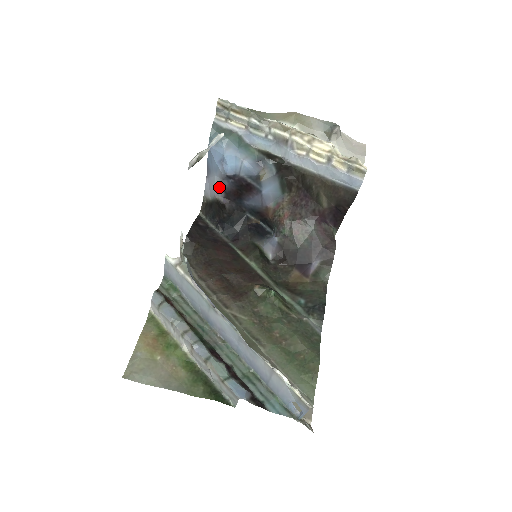
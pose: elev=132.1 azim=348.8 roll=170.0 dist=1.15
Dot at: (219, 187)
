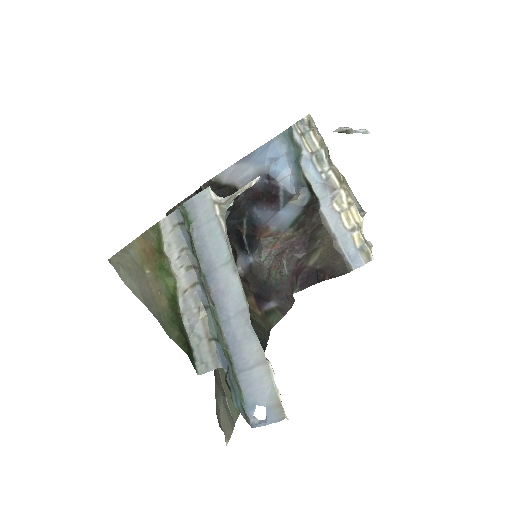
Dot at: (247, 178)
